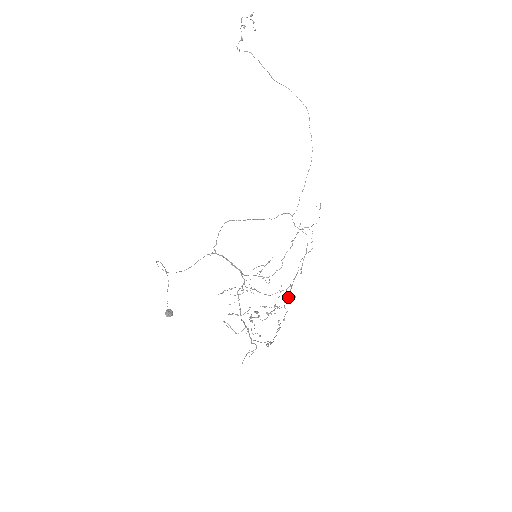
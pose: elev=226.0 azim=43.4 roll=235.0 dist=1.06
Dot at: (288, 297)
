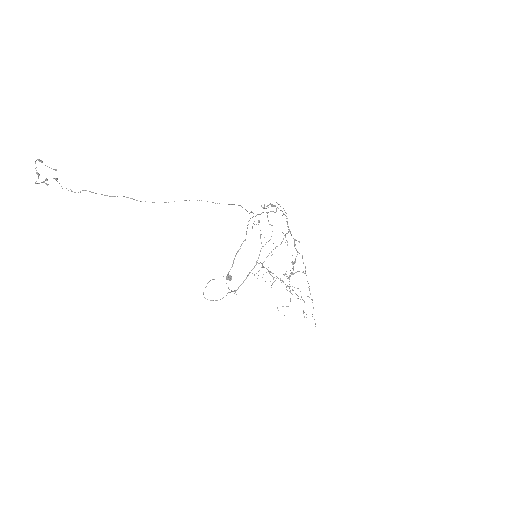
Dot at: (295, 244)
